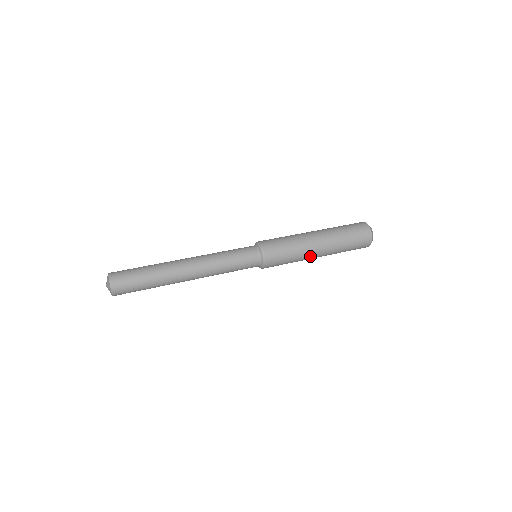
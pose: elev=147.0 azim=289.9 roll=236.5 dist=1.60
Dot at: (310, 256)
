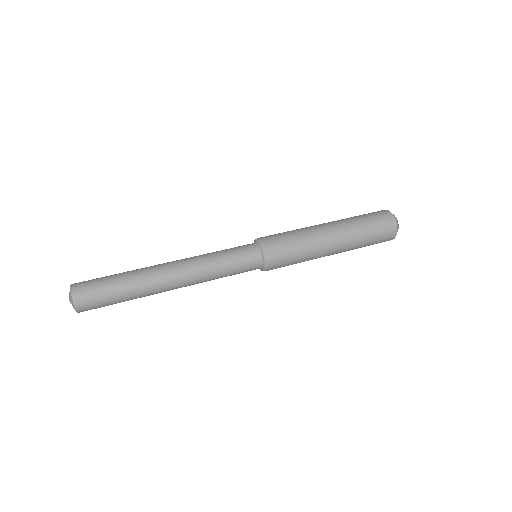
Dot at: (322, 255)
